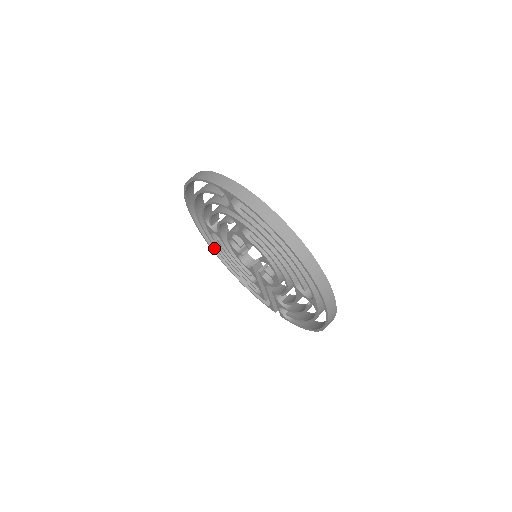
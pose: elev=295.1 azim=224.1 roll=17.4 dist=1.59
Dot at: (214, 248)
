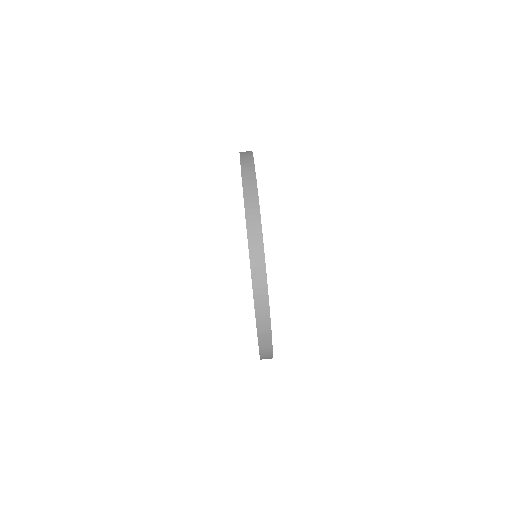
Dot at: occluded
